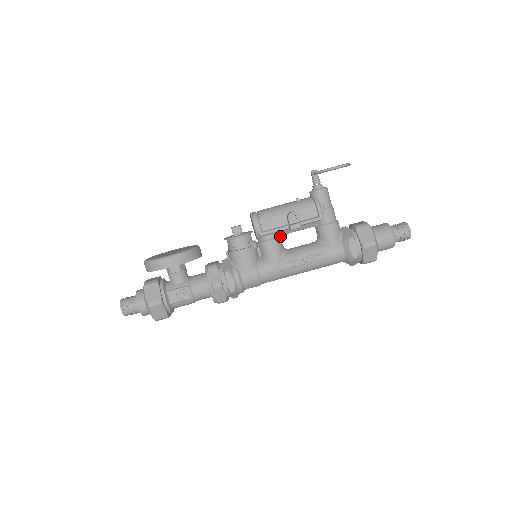
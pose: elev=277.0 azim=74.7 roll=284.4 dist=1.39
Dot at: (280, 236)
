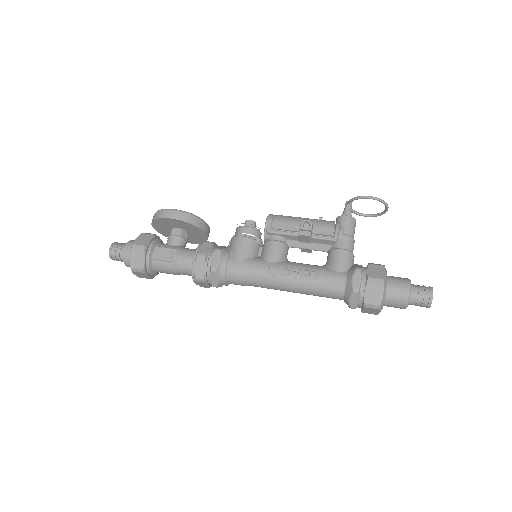
Dot at: (288, 246)
